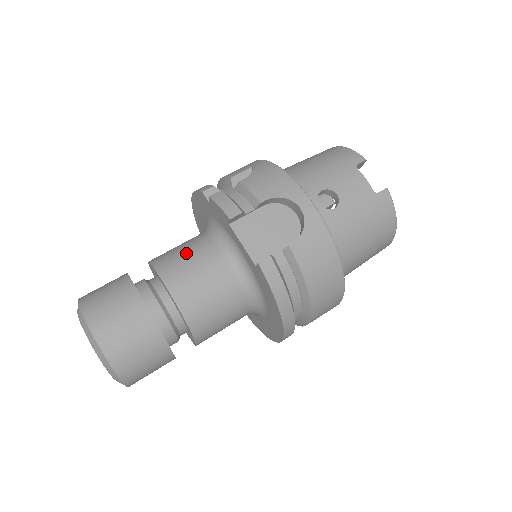
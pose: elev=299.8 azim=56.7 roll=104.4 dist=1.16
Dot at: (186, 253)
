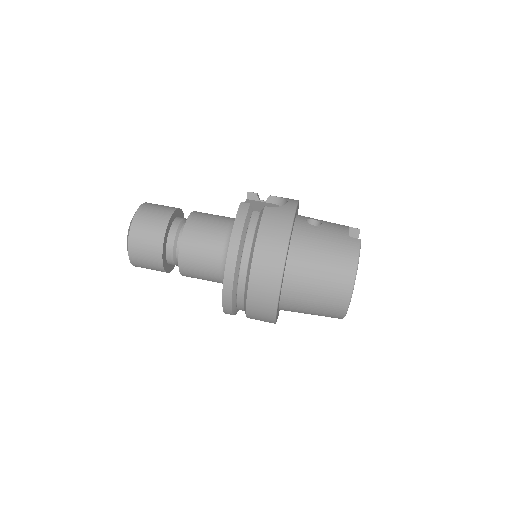
Dot at: occluded
